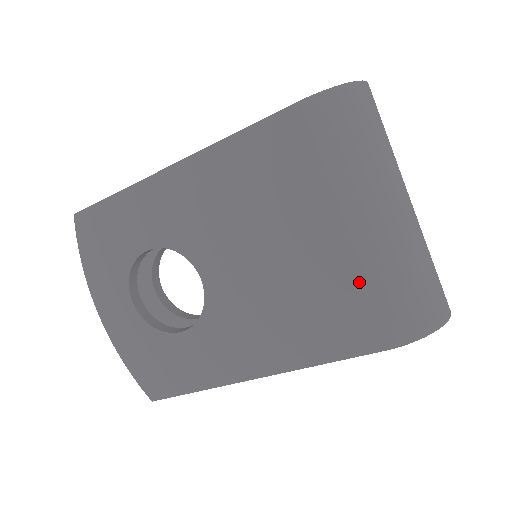
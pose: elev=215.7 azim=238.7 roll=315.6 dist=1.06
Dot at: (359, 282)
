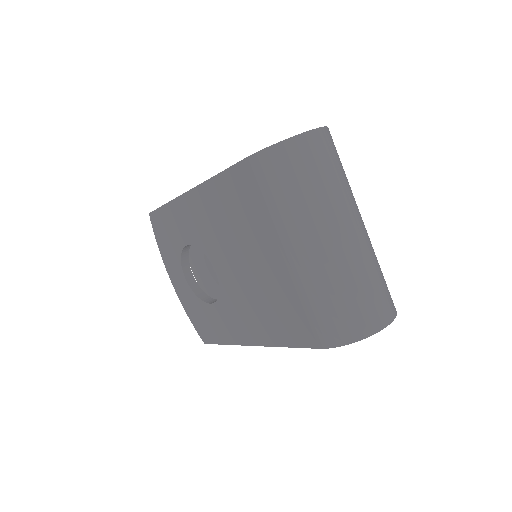
Dot at: (298, 296)
